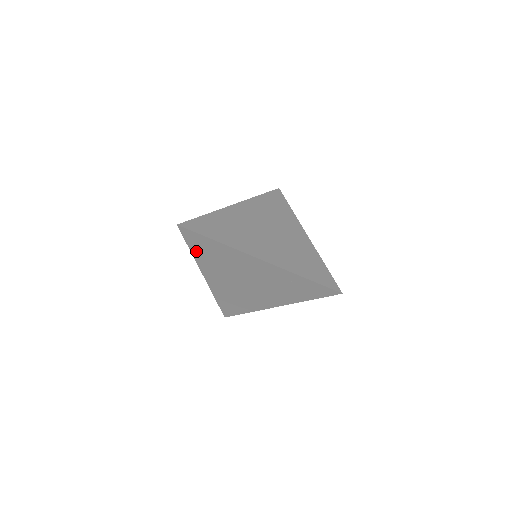
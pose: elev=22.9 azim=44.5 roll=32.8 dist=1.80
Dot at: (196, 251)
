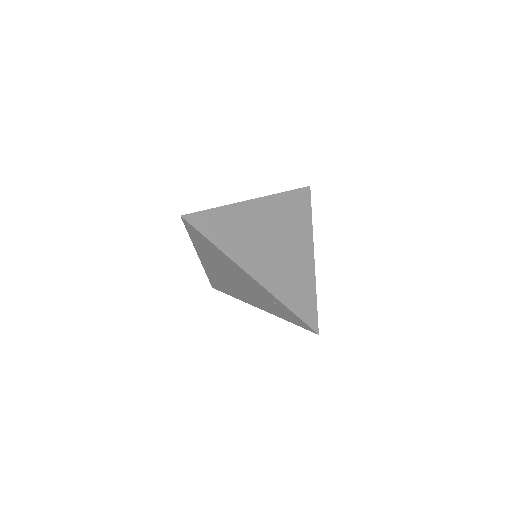
Dot at: (195, 240)
